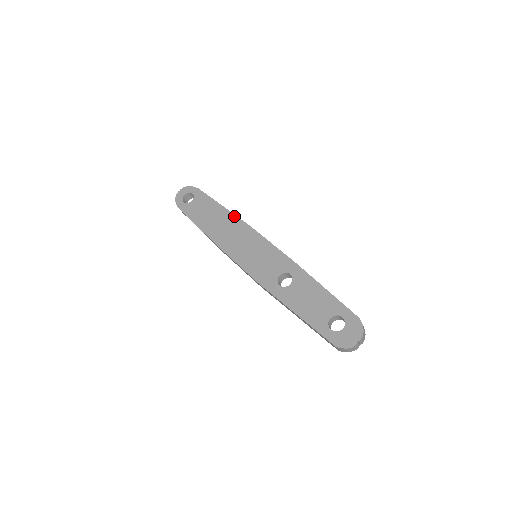
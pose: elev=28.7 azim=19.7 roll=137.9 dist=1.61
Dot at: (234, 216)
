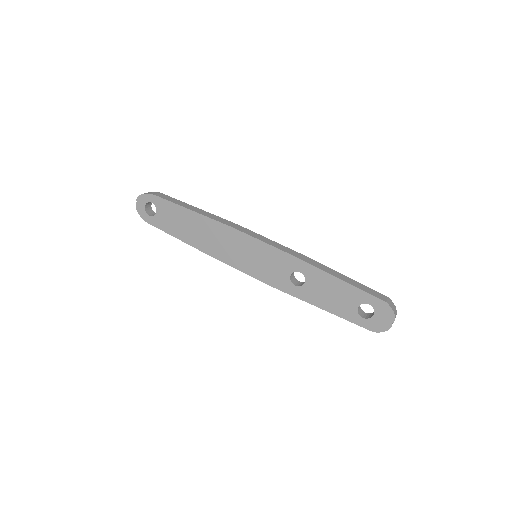
Dot at: (210, 220)
